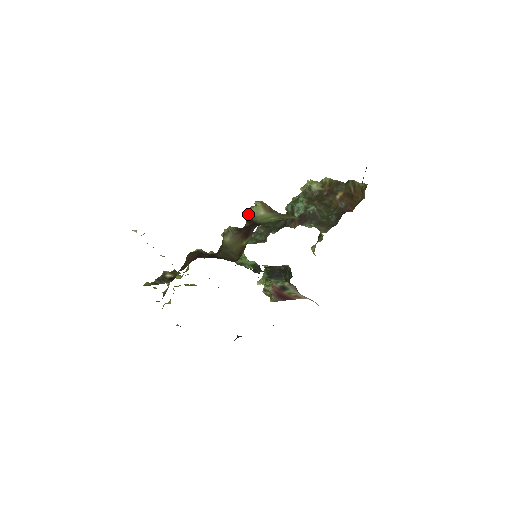
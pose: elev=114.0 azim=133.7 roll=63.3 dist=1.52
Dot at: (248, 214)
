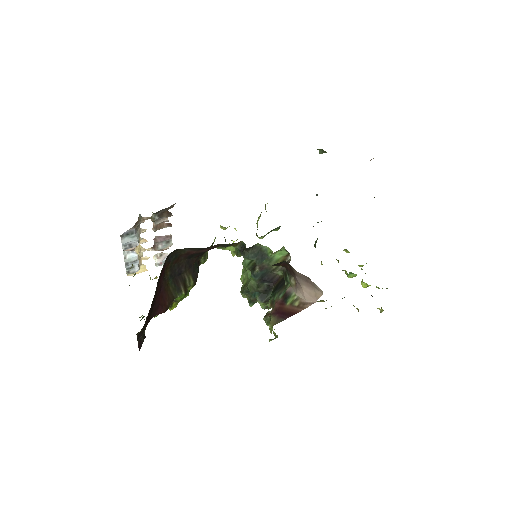
Dot at: (258, 220)
